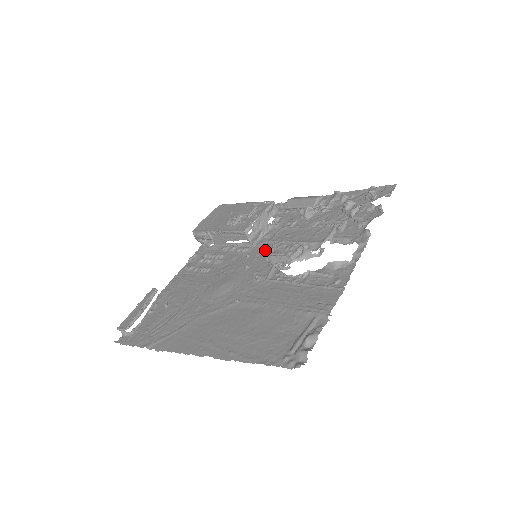
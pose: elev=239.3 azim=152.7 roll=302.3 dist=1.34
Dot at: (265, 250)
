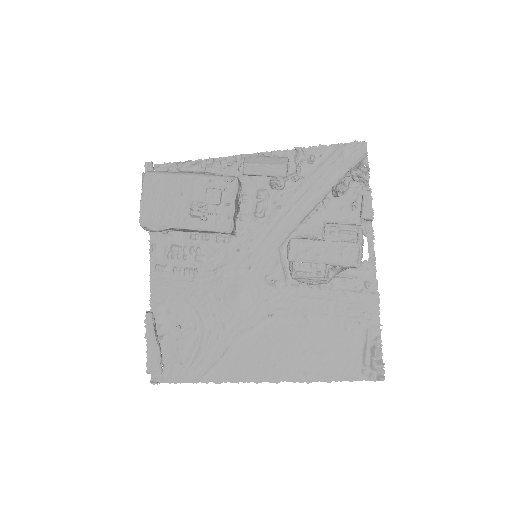
Dot at: (256, 241)
